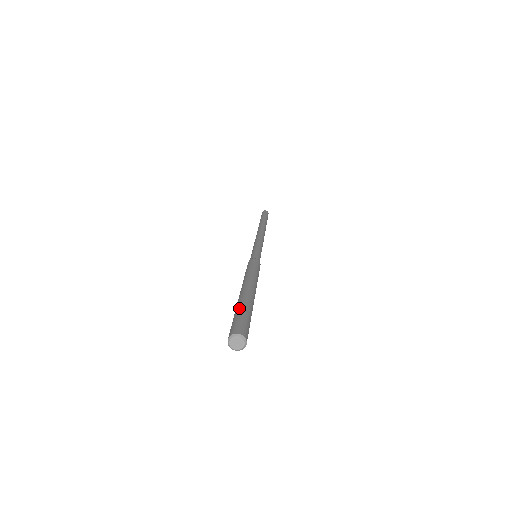
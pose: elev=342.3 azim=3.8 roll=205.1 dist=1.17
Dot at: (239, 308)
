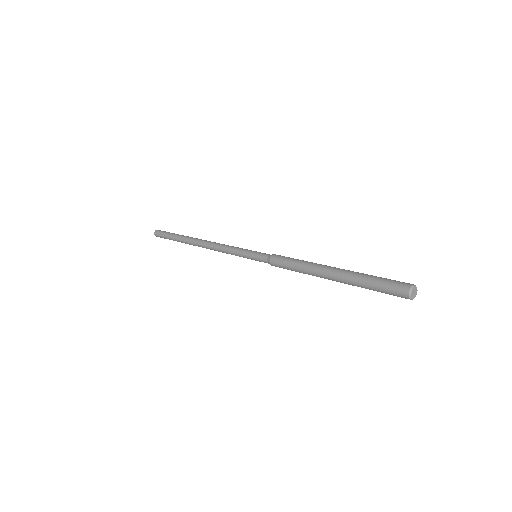
Dot at: (368, 277)
